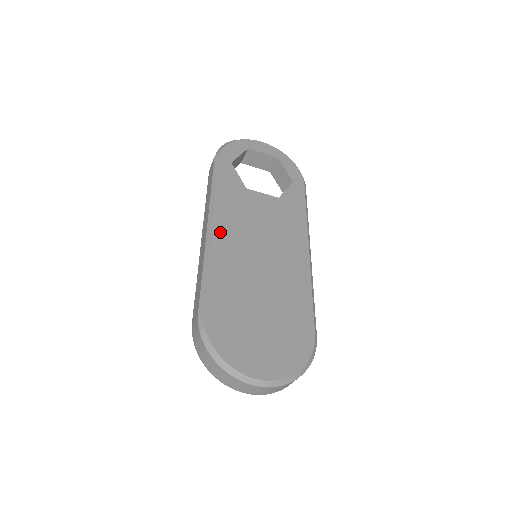
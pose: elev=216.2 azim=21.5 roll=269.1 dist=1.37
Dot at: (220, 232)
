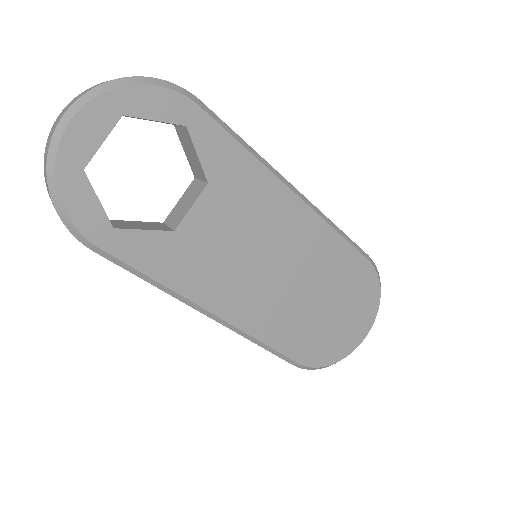
Dot at: (228, 310)
